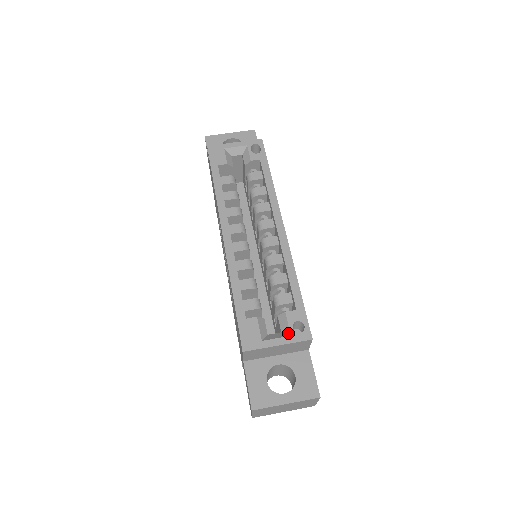
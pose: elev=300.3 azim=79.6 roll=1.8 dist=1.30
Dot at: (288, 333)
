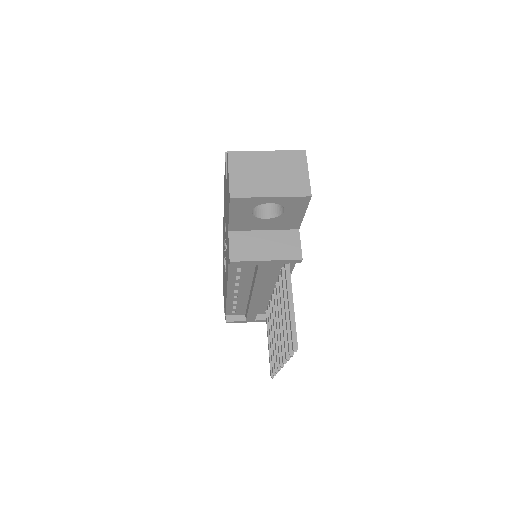
Dot at: occluded
